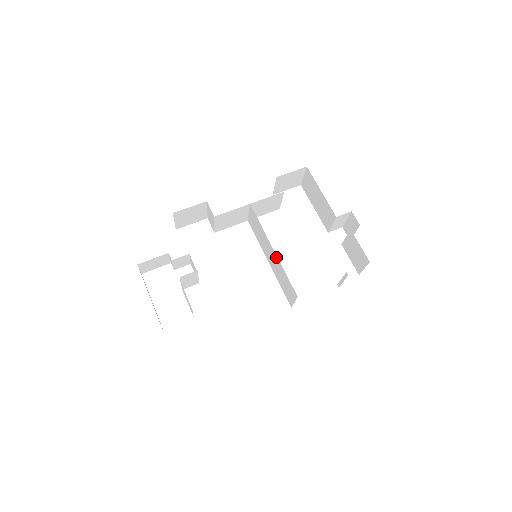
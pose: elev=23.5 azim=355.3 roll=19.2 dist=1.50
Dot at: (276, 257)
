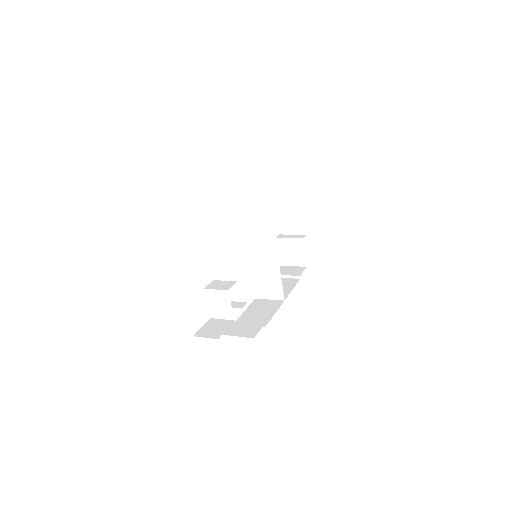
Dot at: (276, 263)
